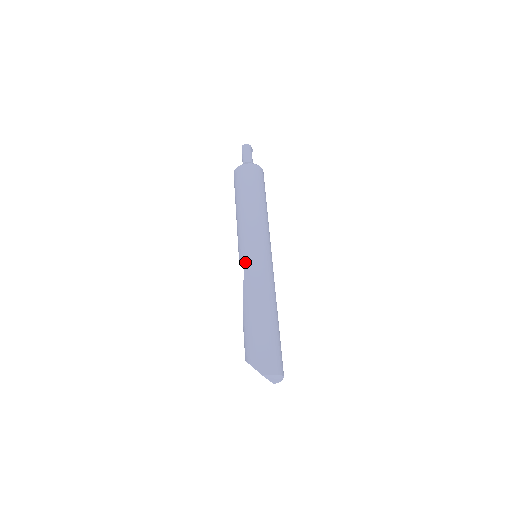
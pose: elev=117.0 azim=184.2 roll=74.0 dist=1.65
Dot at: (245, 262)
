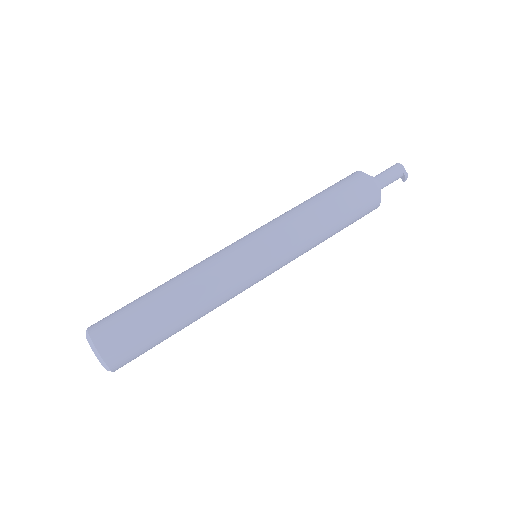
Dot at: occluded
